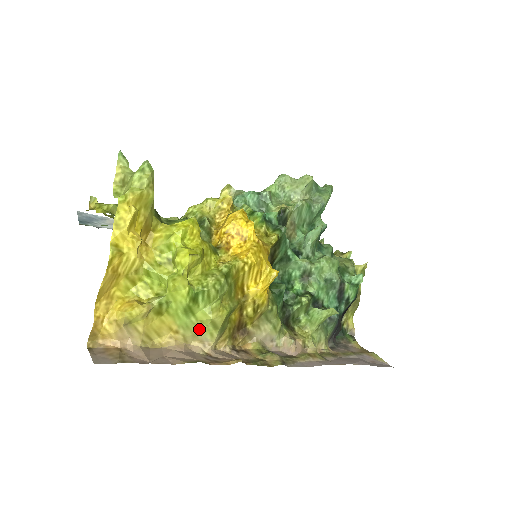
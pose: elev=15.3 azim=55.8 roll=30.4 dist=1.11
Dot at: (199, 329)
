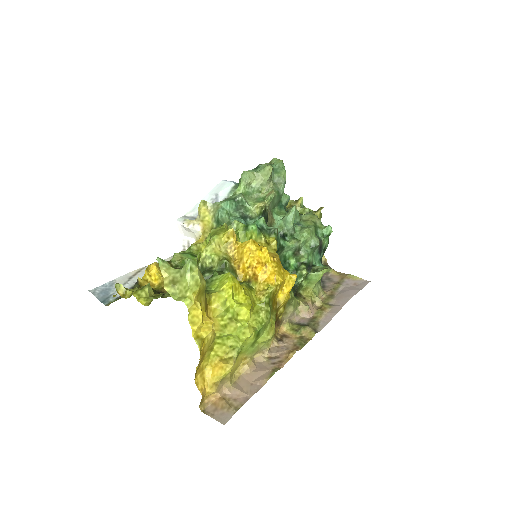
Dot at: (260, 347)
